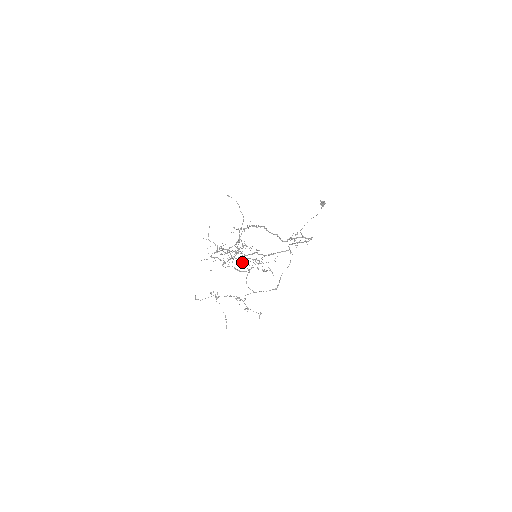
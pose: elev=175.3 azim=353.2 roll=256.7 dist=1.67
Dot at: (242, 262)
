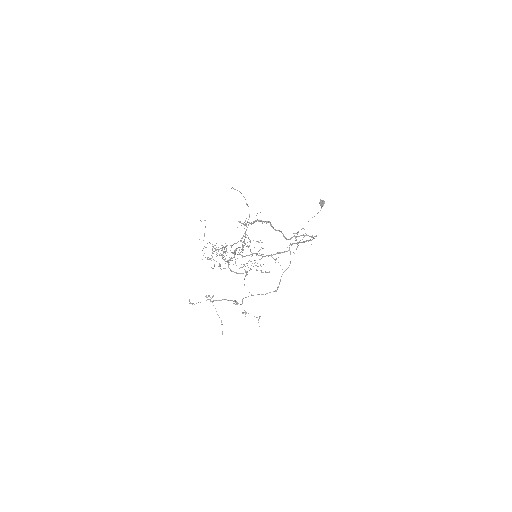
Dot at: occluded
